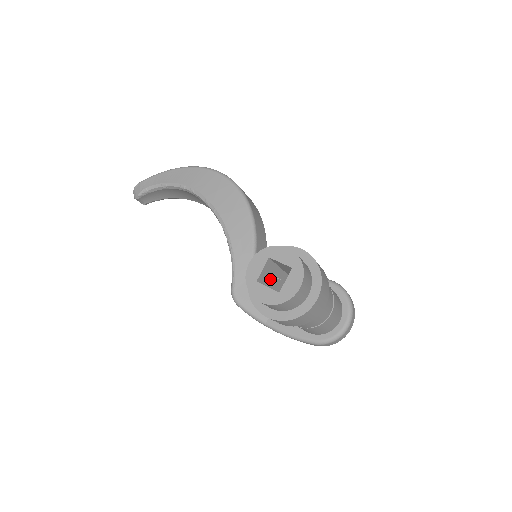
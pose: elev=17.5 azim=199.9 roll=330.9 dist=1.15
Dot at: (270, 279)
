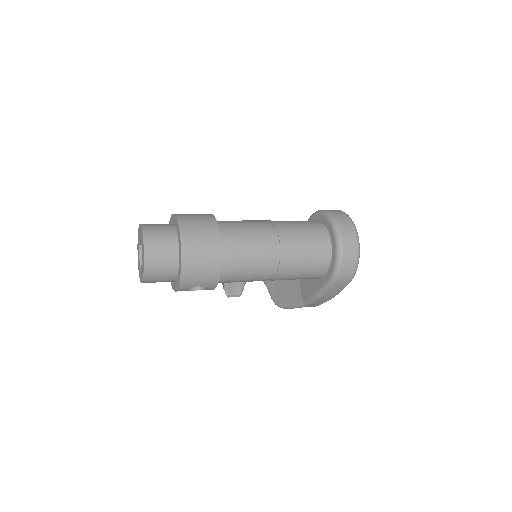
Dot at: occluded
